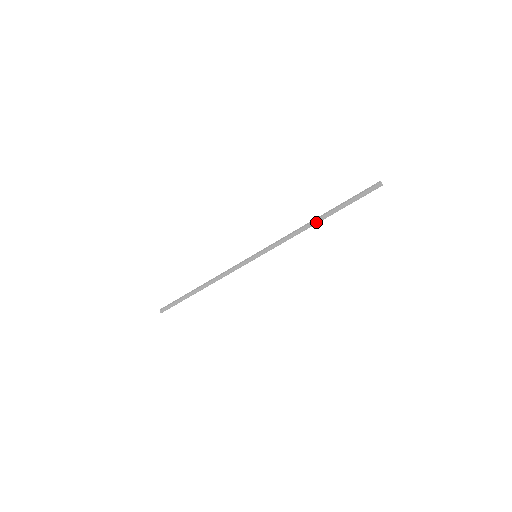
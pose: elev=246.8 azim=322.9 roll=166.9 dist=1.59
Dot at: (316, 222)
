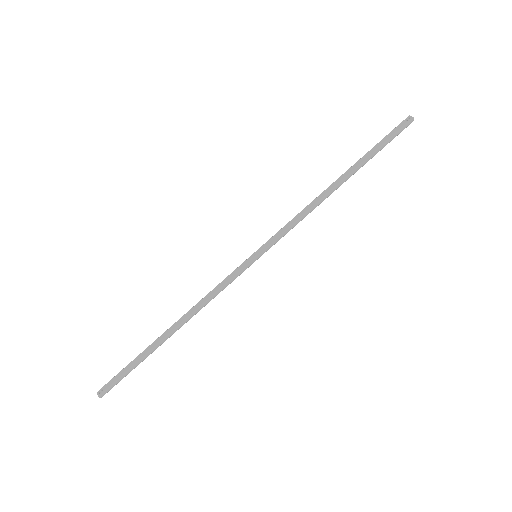
Dot at: (339, 186)
